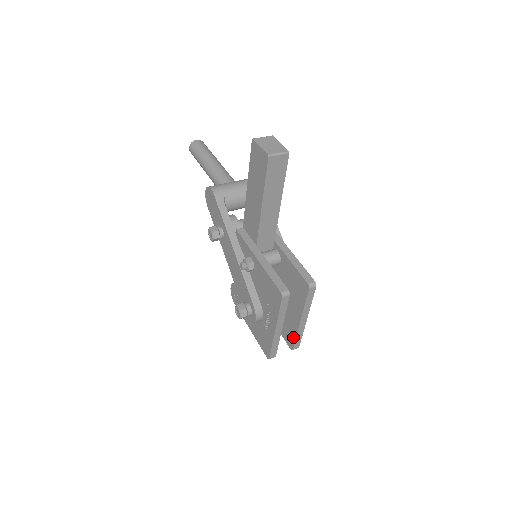
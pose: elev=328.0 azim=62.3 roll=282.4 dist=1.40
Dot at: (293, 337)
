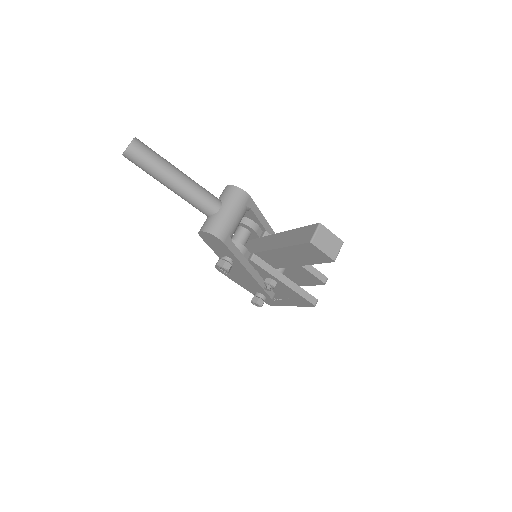
Dot at: occluded
